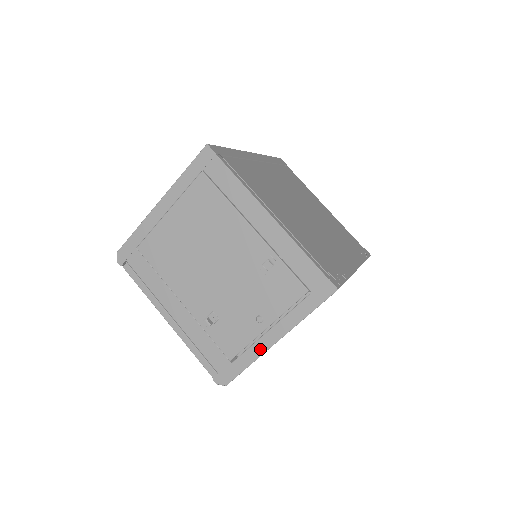
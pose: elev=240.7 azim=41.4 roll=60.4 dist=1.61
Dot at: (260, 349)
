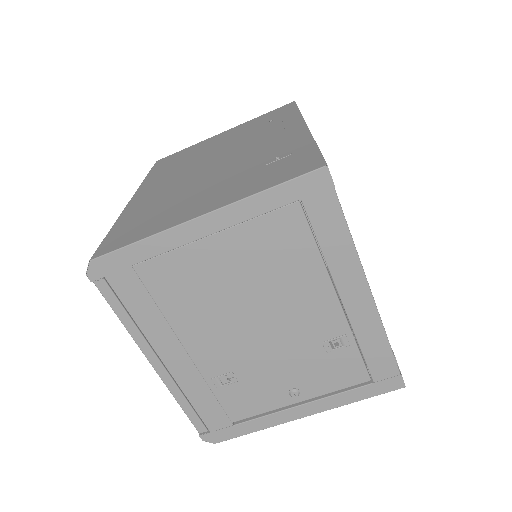
Dot at: (279, 420)
